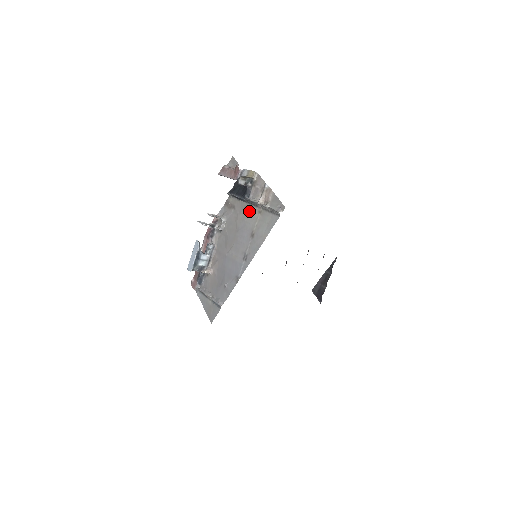
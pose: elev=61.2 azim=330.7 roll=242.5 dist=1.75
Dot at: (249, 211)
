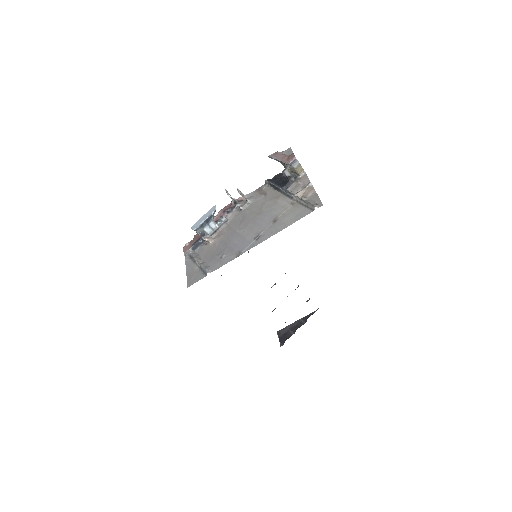
Dot at: (281, 200)
